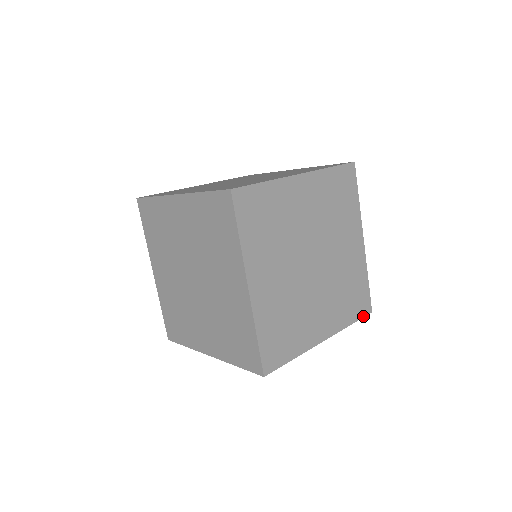
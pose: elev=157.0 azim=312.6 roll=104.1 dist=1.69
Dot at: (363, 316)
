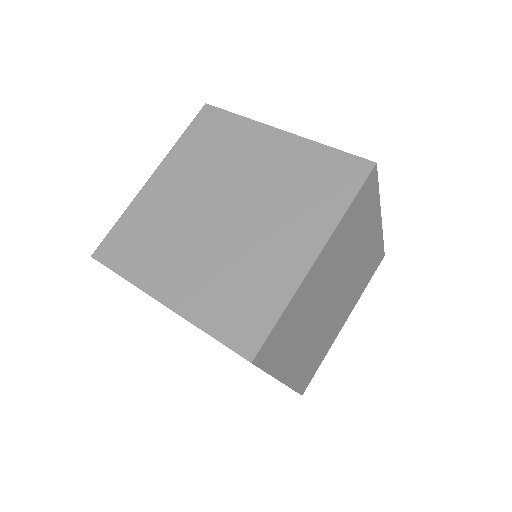
Dot at: (299, 392)
